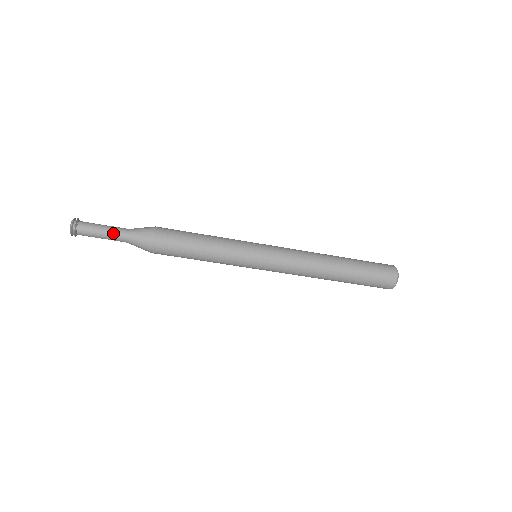
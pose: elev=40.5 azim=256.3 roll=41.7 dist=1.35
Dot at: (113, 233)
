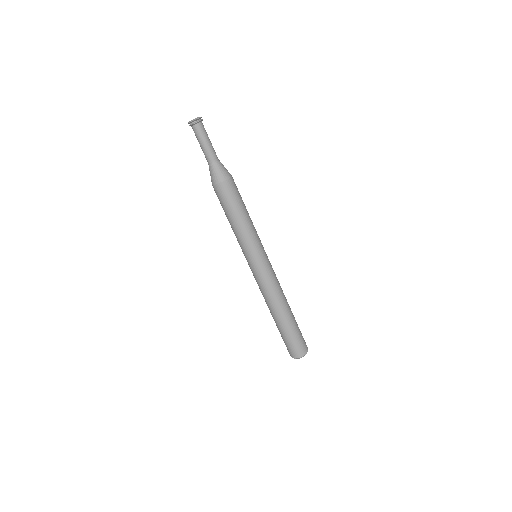
Dot at: occluded
